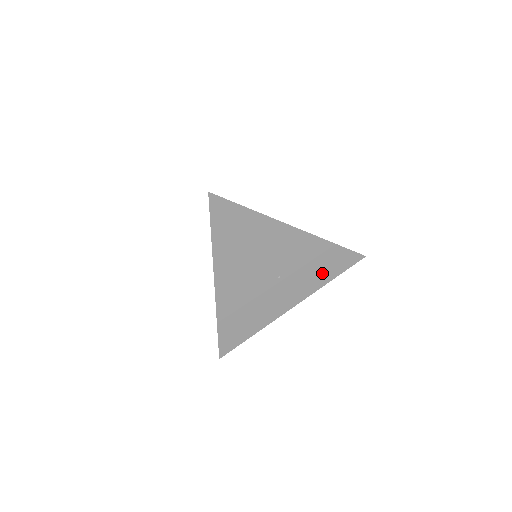
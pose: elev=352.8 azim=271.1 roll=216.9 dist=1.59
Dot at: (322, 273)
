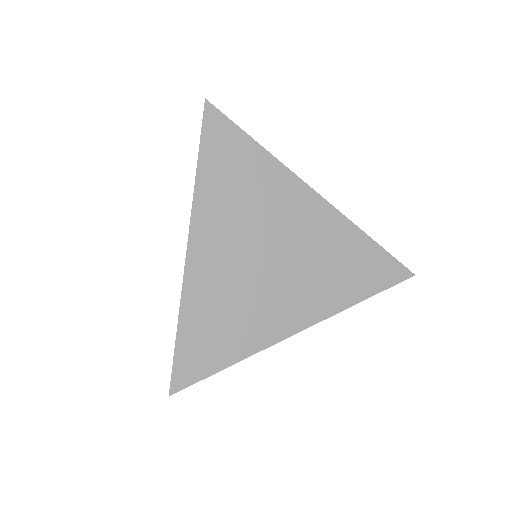
Dot at: occluded
